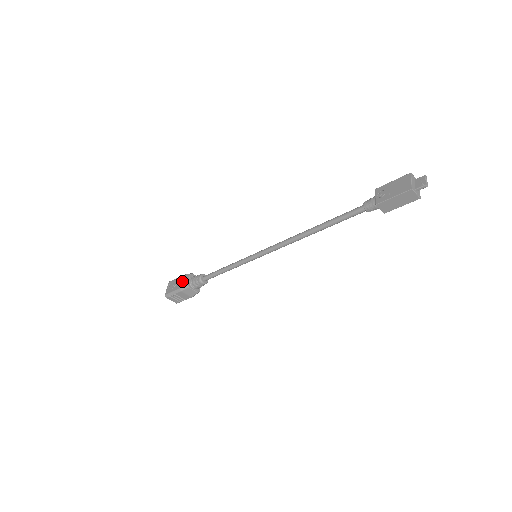
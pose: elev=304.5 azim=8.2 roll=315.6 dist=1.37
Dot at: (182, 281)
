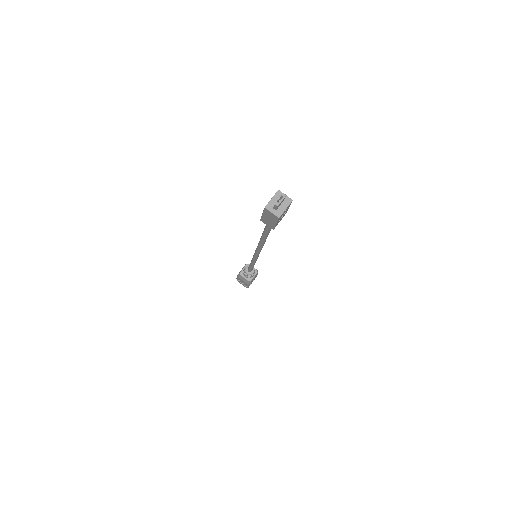
Dot at: occluded
